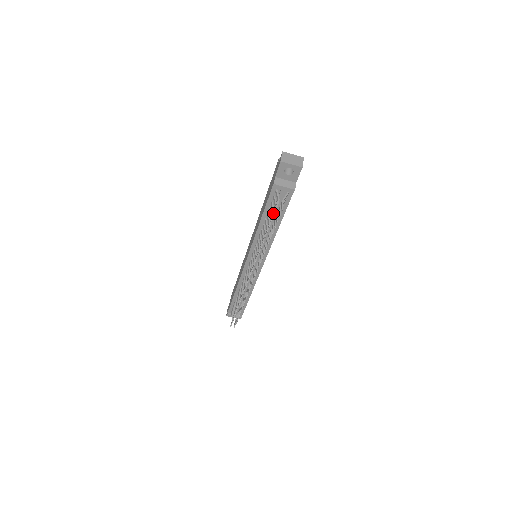
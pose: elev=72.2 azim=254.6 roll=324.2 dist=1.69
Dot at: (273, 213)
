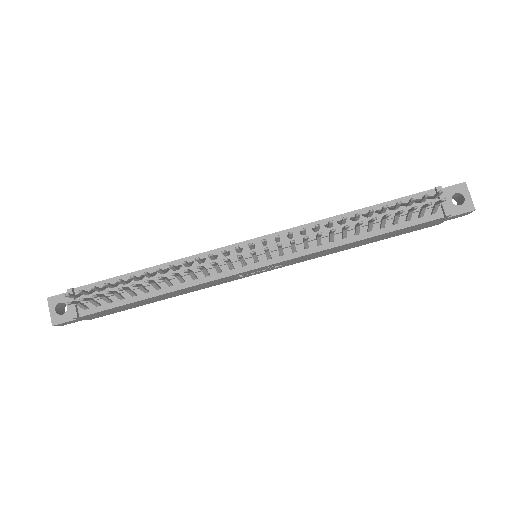
Dot at: occluded
